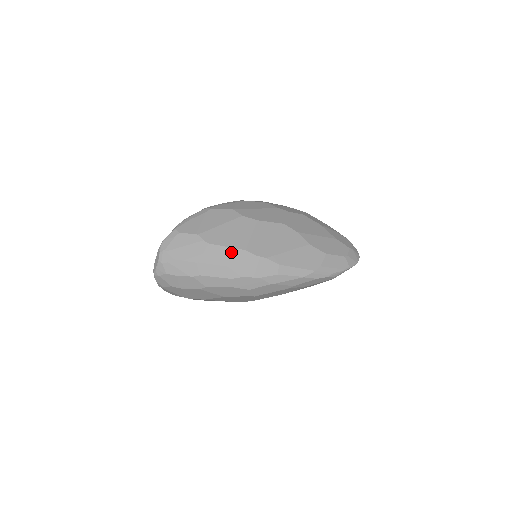
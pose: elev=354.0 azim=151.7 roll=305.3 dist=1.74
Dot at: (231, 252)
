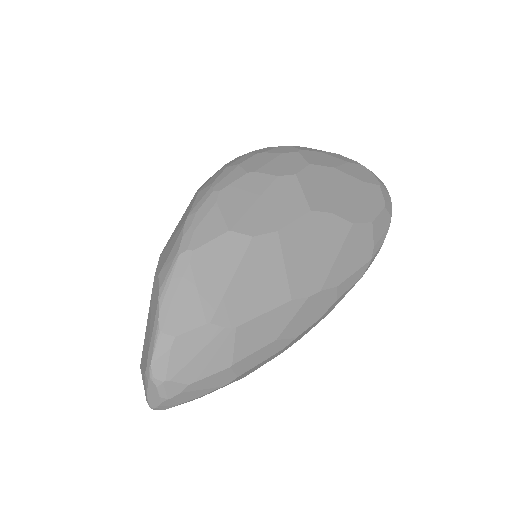
Dot at: (273, 317)
